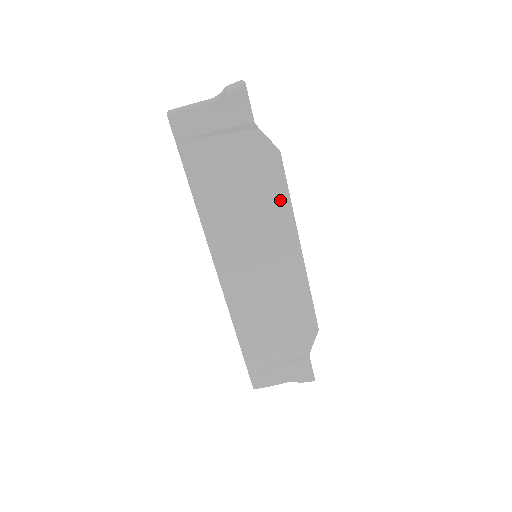
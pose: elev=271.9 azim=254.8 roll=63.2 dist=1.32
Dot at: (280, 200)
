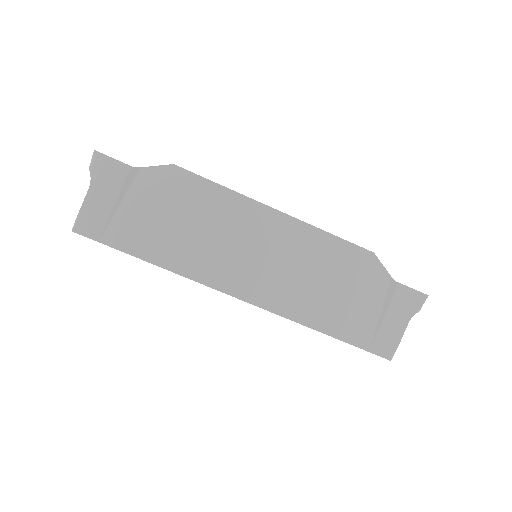
Dot at: (216, 195)
